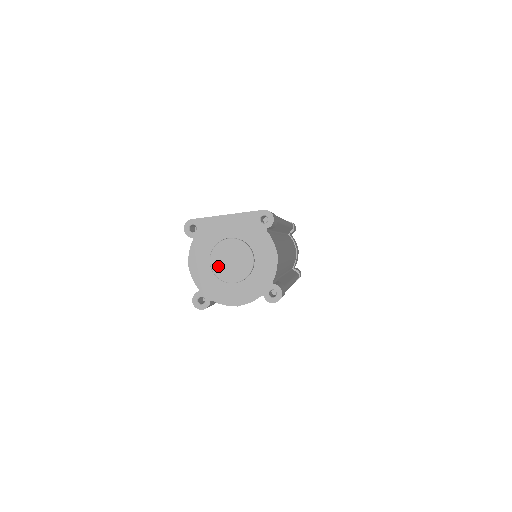
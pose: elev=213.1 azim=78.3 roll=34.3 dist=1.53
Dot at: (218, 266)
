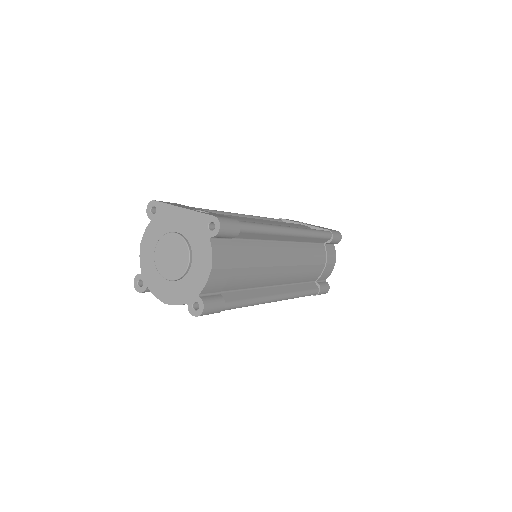
Dot at: (160, 257)
